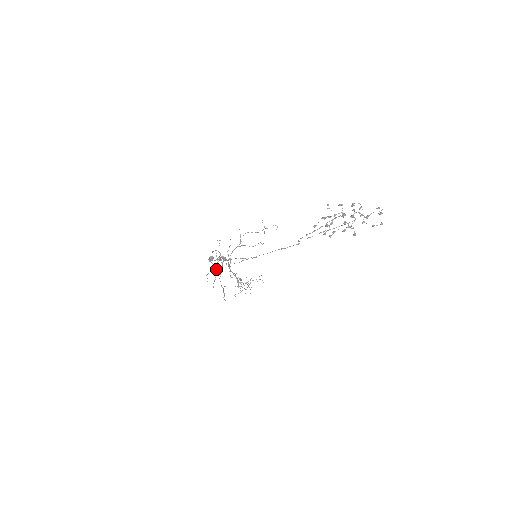
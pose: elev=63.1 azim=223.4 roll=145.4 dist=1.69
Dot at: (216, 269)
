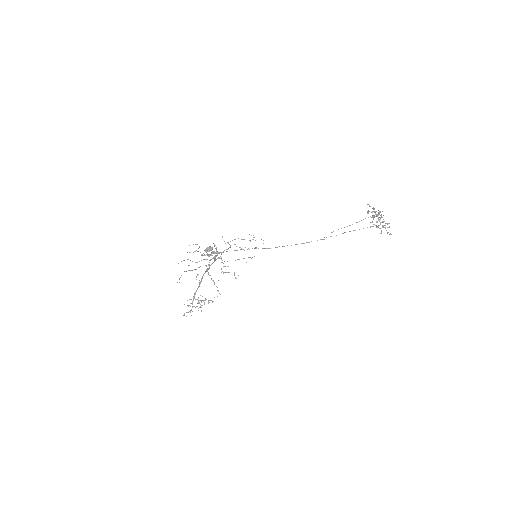
Dot at: (199, 267)
